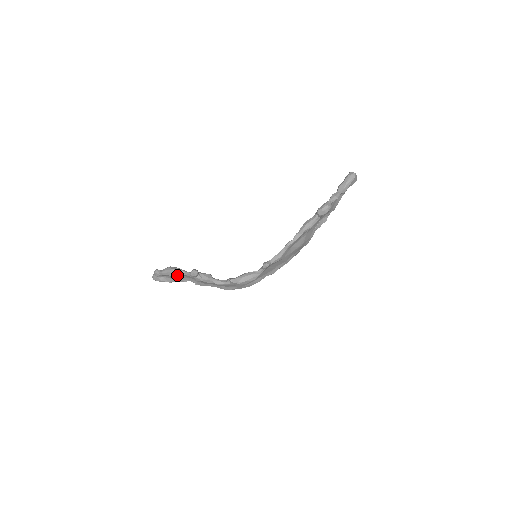
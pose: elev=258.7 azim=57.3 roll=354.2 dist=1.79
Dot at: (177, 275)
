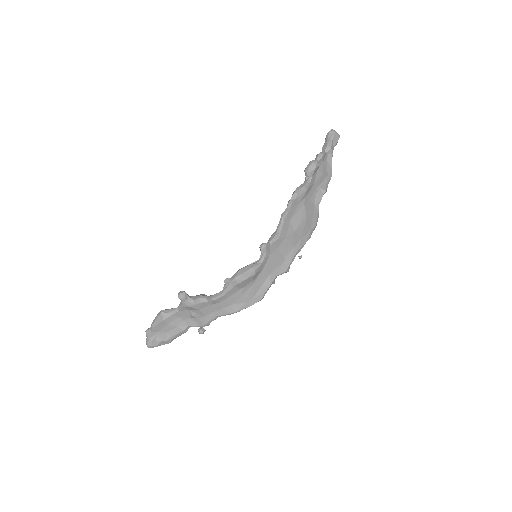
Dot at: (168, 317)
